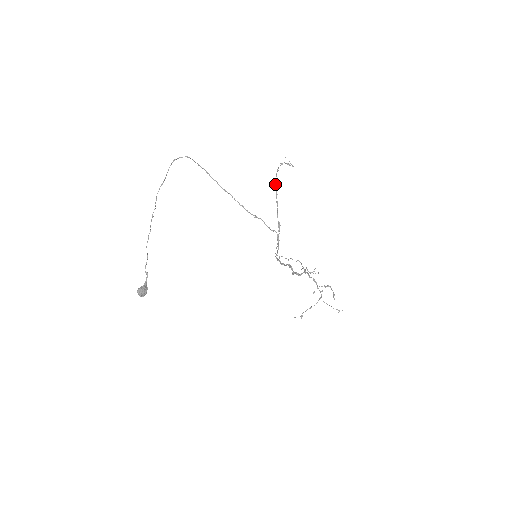
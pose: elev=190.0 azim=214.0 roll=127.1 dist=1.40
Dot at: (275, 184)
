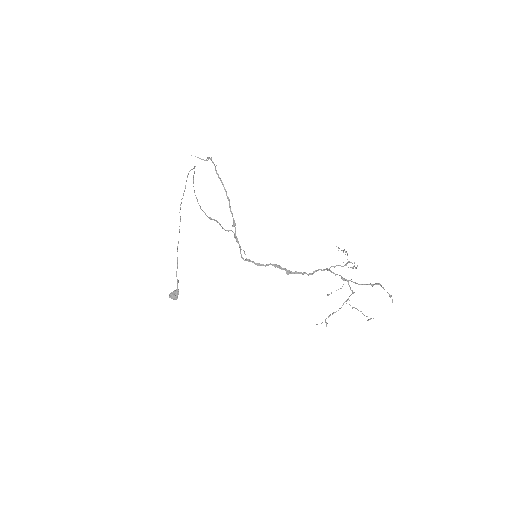
Dot at: (220, 180)
